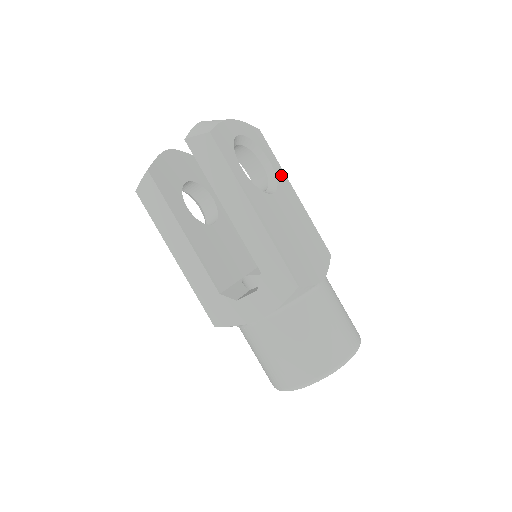
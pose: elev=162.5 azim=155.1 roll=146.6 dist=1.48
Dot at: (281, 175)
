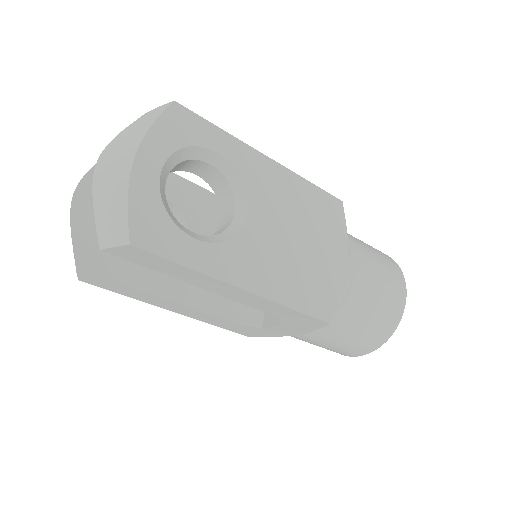
Dot at: (240, 155)
